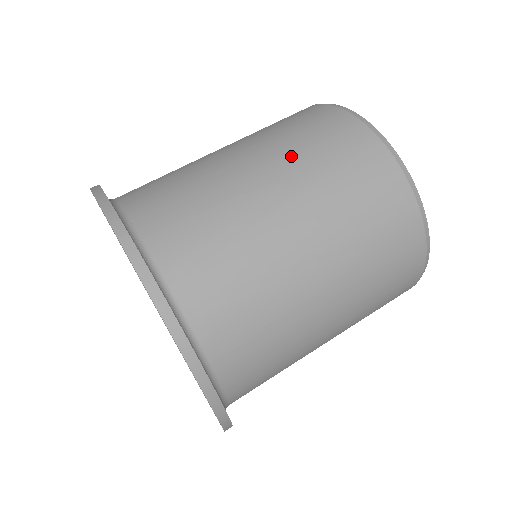
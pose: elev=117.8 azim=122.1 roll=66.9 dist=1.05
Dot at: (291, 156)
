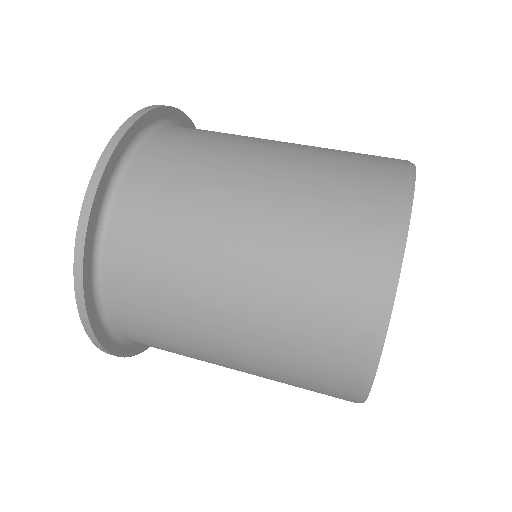
Dot at: (313, 156)
